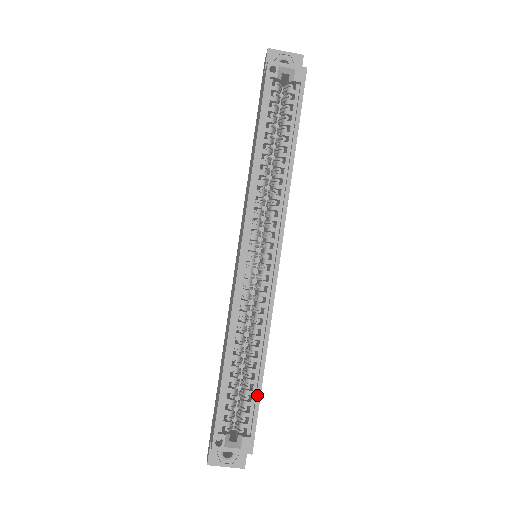
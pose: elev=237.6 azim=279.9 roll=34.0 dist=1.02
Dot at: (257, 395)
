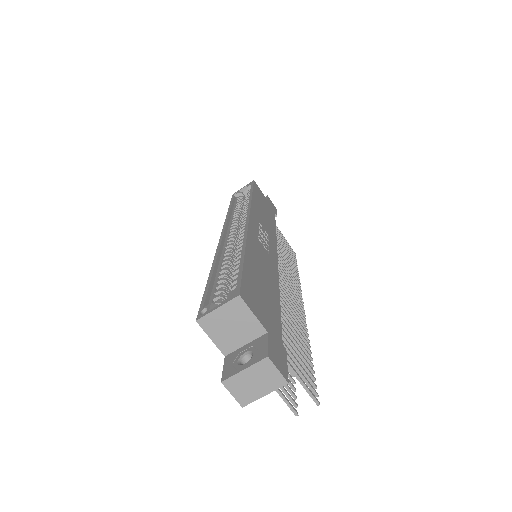
Dot at: (240, 266)
